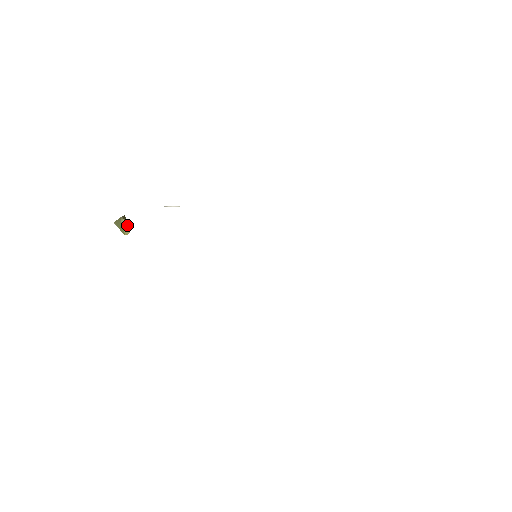
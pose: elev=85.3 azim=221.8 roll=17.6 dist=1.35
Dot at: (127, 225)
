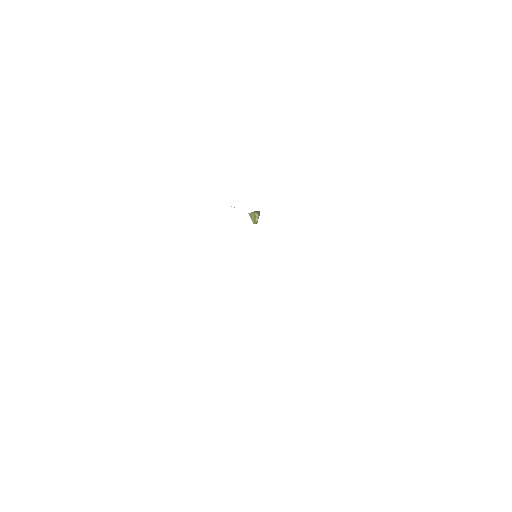
Dot at: (257, 218)
